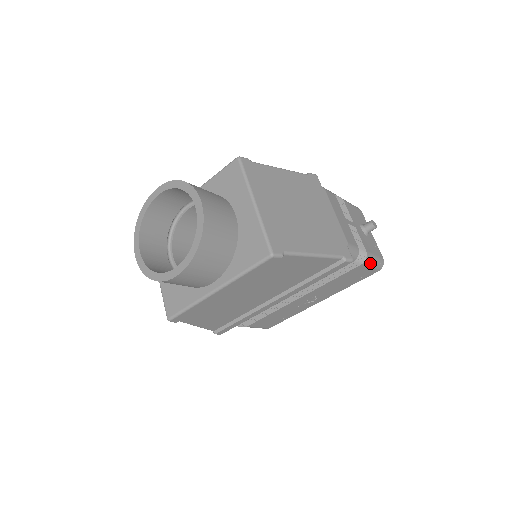
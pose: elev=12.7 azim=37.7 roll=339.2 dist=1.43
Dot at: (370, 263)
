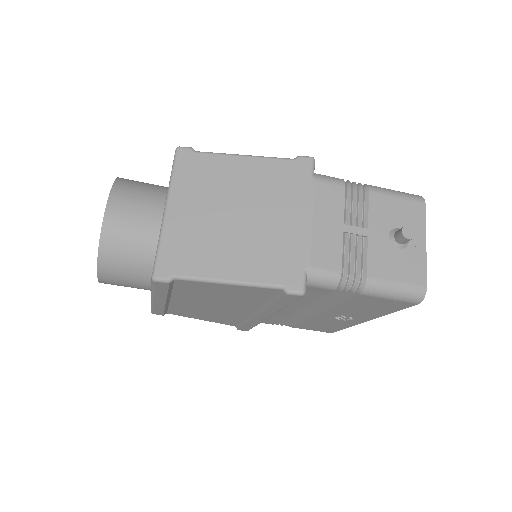
Dot at: (381, 293)
